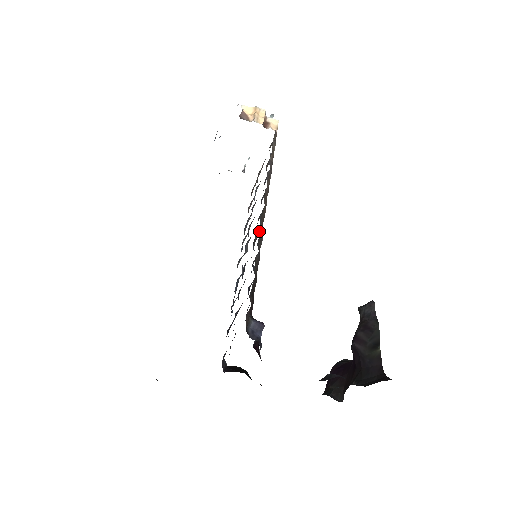
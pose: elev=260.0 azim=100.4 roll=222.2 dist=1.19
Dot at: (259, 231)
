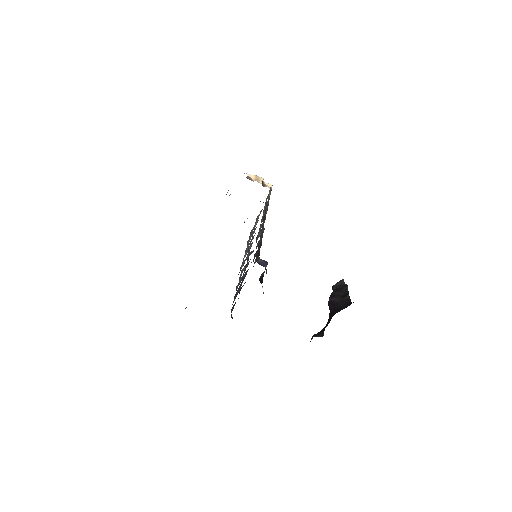
Dot at: occluded
